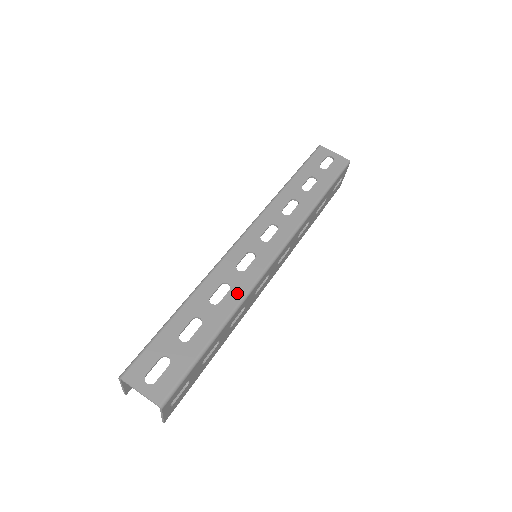
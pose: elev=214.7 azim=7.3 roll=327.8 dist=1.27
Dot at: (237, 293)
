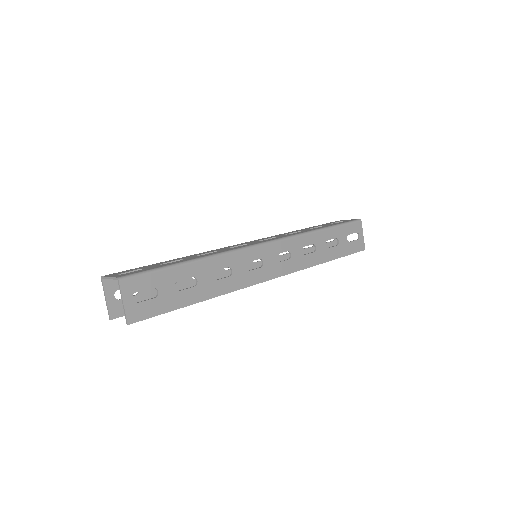
Dot at: (221, 251)
